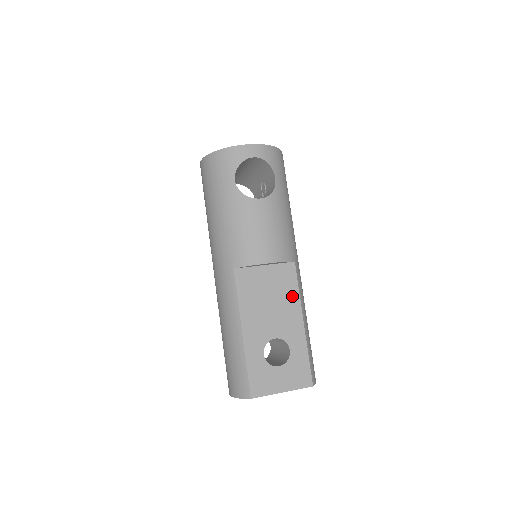
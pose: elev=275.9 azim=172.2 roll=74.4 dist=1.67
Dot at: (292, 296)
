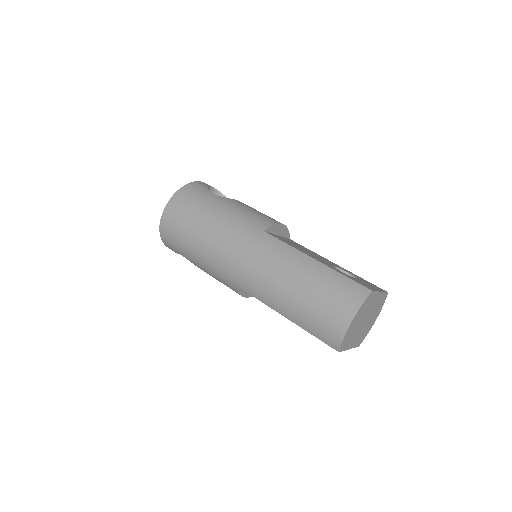
Dot at: occluded
